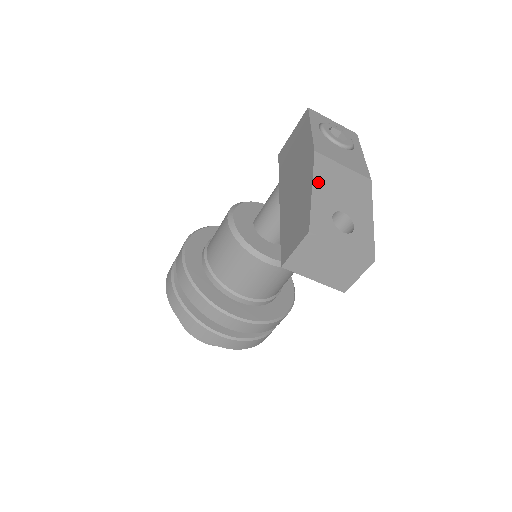
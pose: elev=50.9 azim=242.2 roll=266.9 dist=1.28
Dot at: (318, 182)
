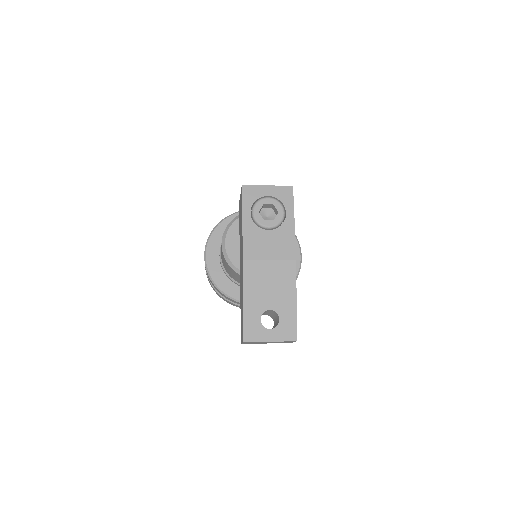
Dot at: (248, 292)
